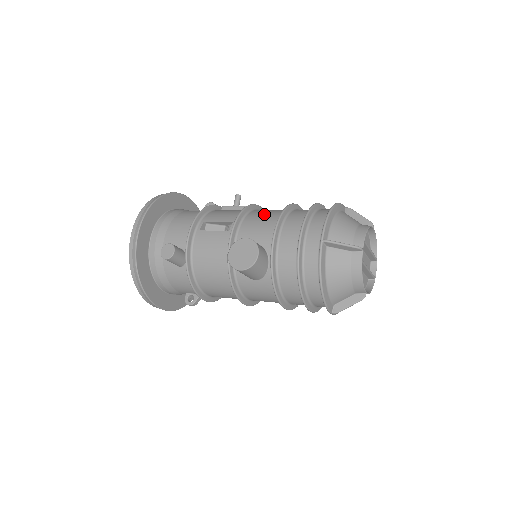
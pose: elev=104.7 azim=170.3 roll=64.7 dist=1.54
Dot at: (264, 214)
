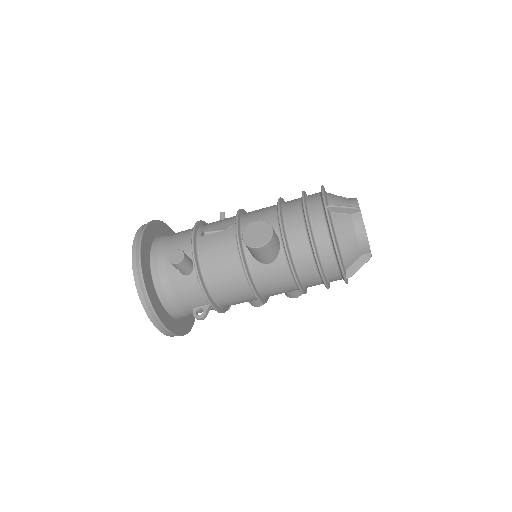
Dot at: (260, 209)
